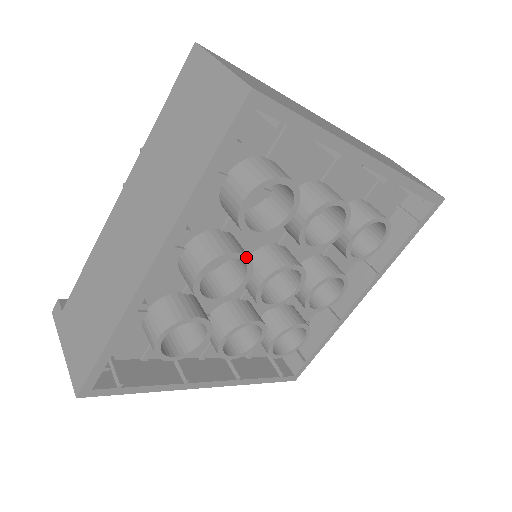
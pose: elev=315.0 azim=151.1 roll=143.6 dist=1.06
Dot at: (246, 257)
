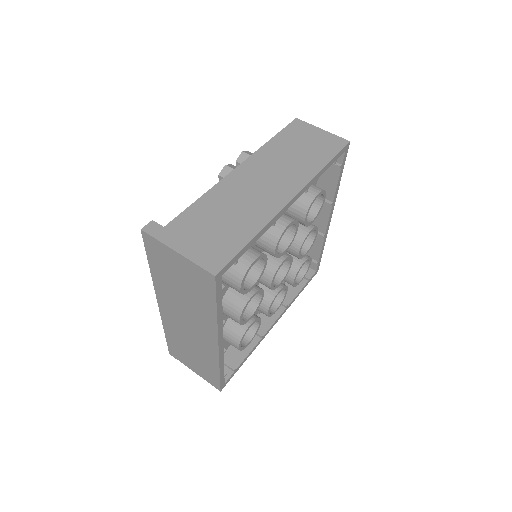
Dot at: (296, 232)
